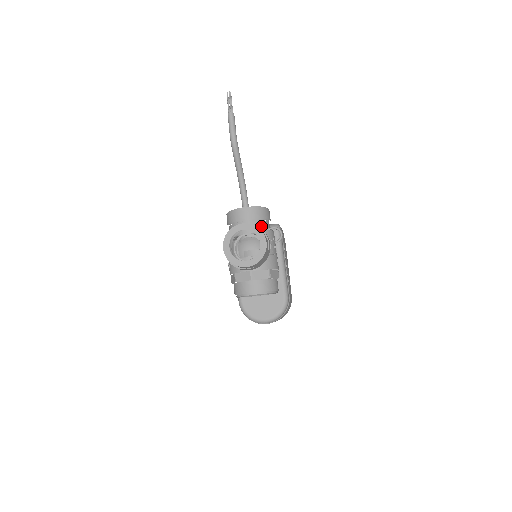
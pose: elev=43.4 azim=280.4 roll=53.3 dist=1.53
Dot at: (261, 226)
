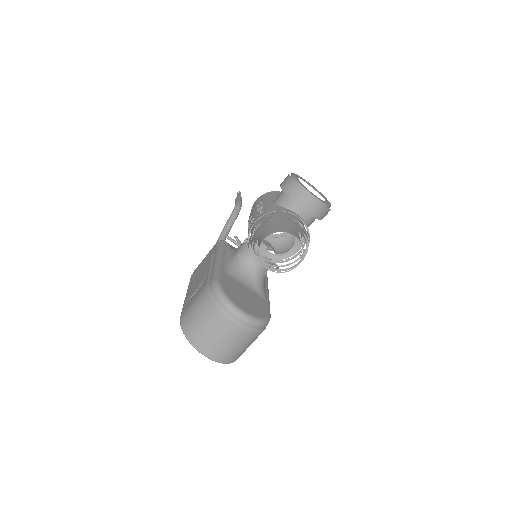
Dot at: occluded
